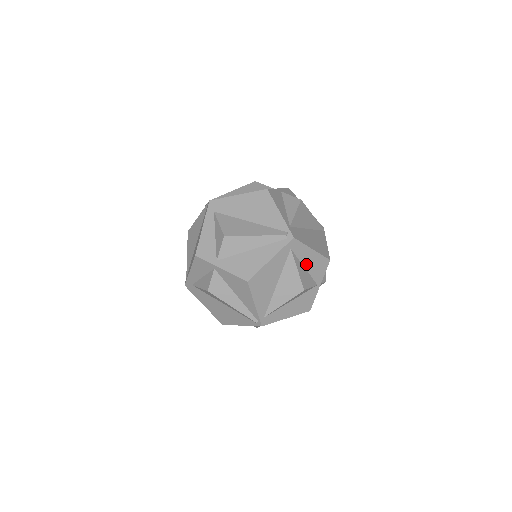
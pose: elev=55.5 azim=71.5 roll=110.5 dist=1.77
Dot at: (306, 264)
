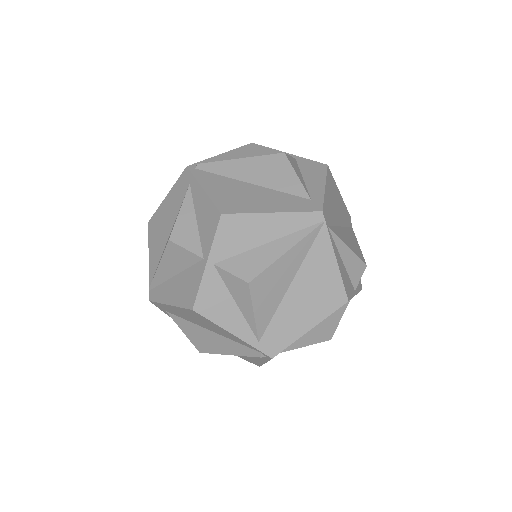
Dot at: occluded
